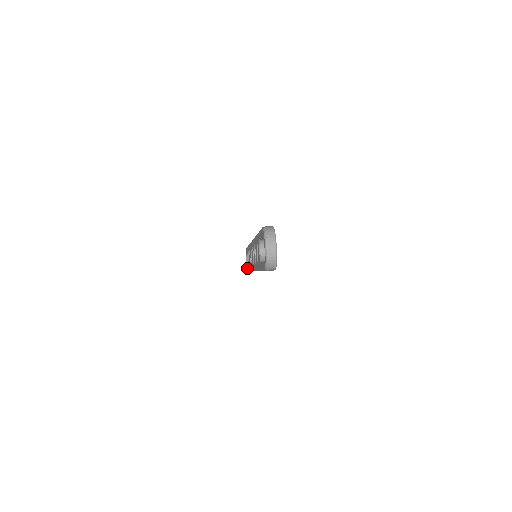
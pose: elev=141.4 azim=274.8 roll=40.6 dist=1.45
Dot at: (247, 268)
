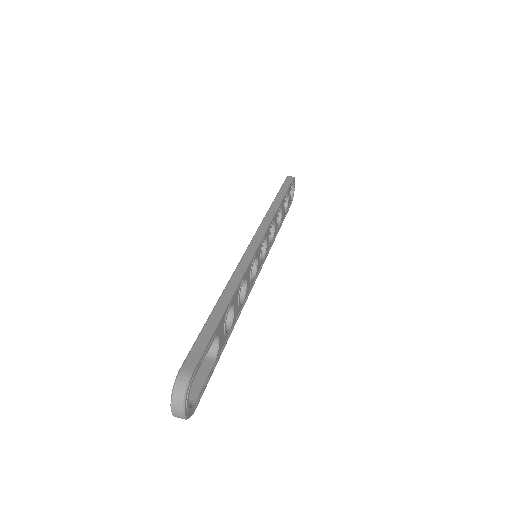
Dot at: occluded
